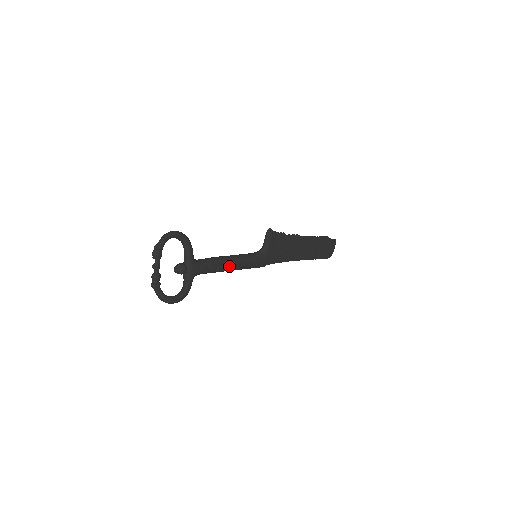
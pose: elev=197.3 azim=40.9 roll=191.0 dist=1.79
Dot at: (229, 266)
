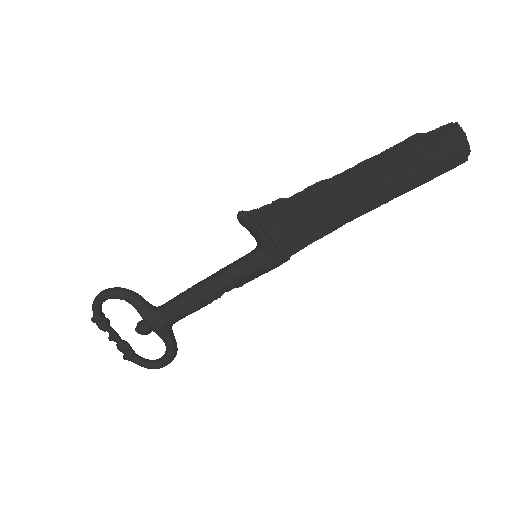
Dot at: (208, 297)
